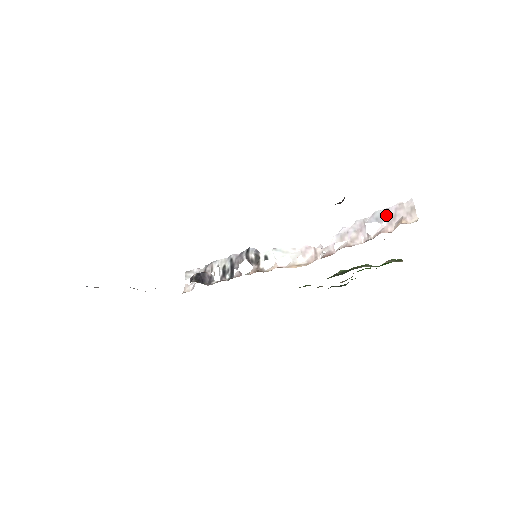
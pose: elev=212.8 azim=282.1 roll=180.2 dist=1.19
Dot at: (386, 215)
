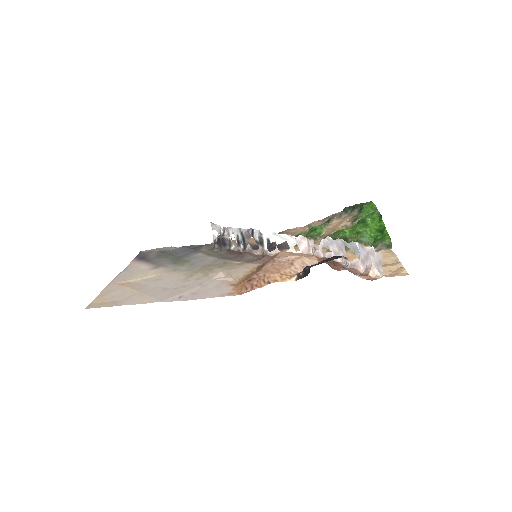
Dot at: (360, 251)
